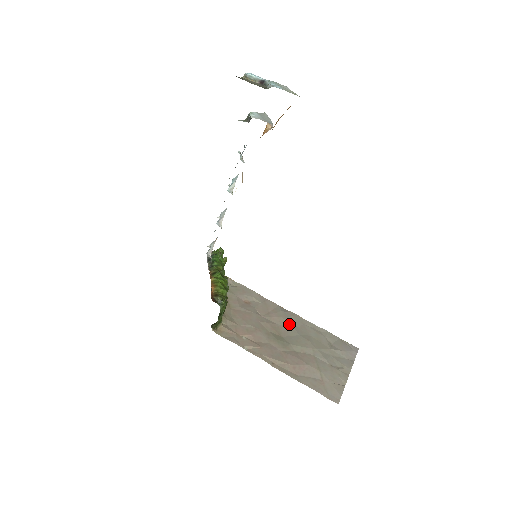
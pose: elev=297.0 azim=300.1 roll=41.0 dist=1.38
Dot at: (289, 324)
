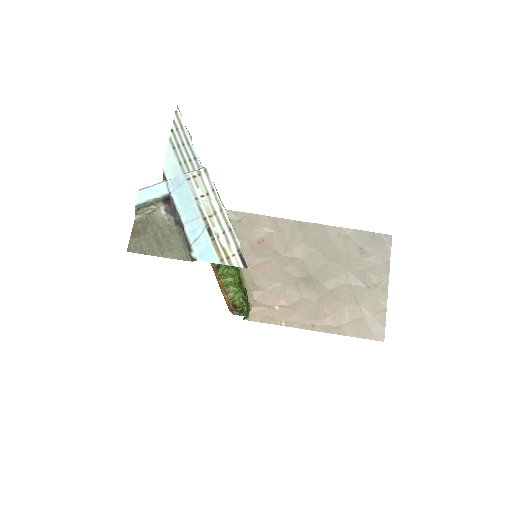
Dot at: (313, 249)
